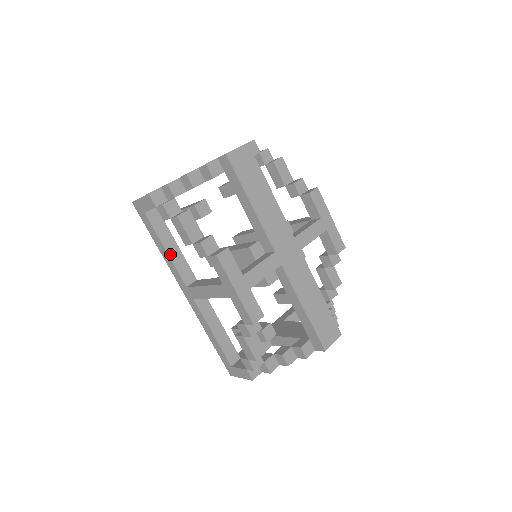
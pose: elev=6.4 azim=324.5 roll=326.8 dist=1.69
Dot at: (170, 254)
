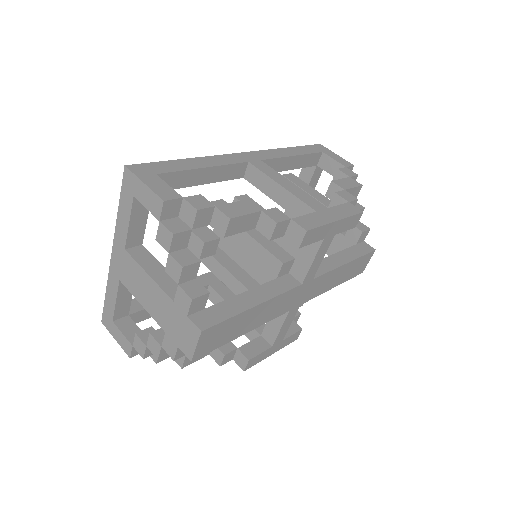
Dot at: occluded
